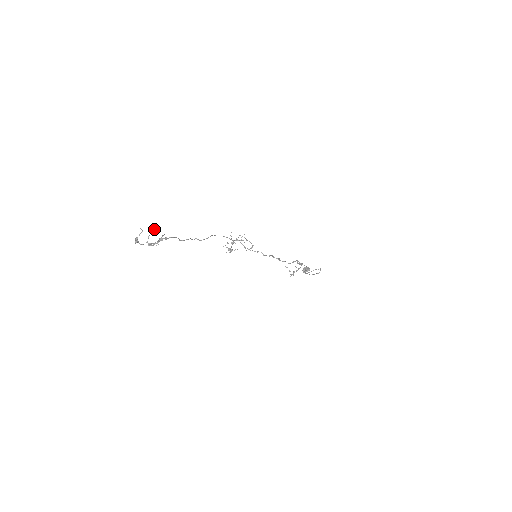
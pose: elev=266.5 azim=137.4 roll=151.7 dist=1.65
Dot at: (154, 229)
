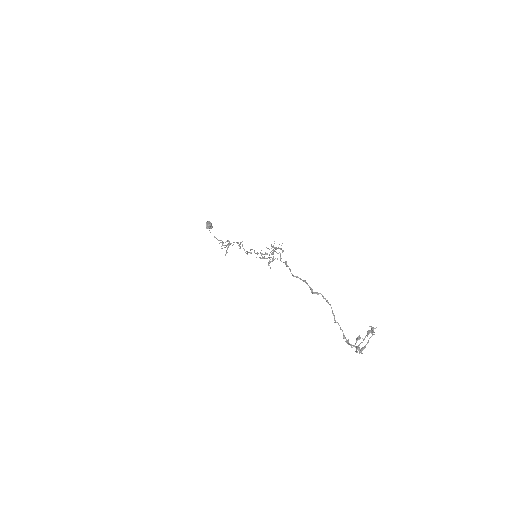
Dot at: (370, 332)
